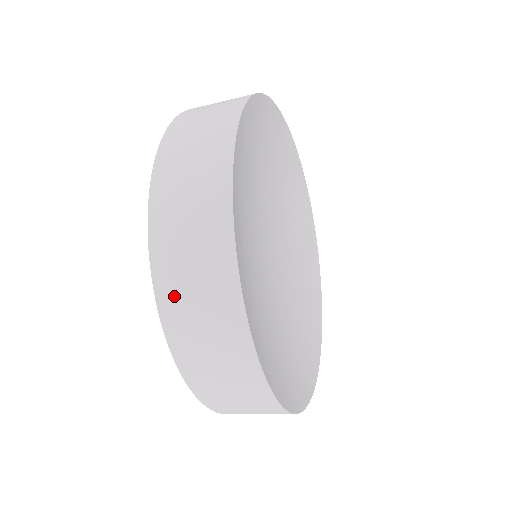
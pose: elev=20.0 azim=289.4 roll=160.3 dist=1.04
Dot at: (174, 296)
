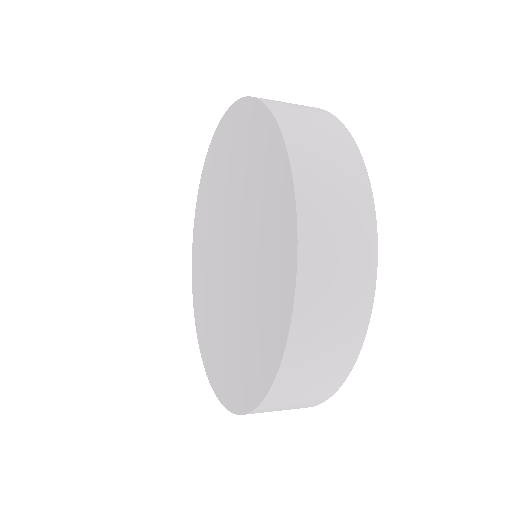
Dot at: occluded
